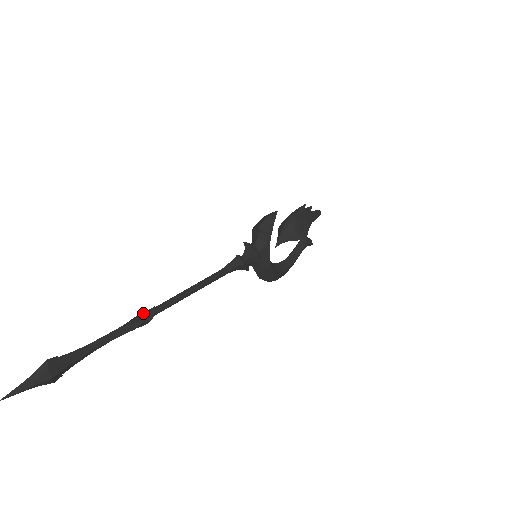
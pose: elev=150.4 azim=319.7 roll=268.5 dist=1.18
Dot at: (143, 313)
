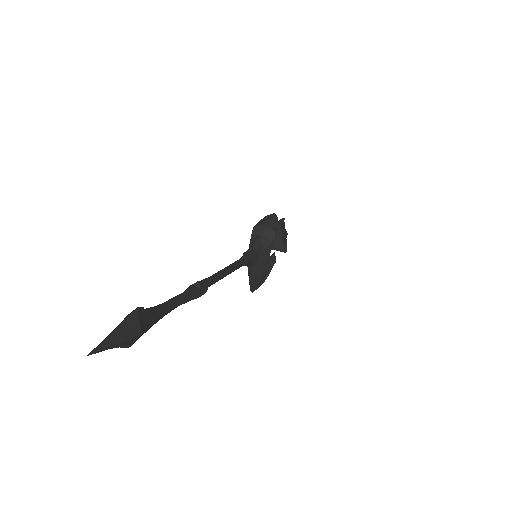
Dot at: (200, 282)
